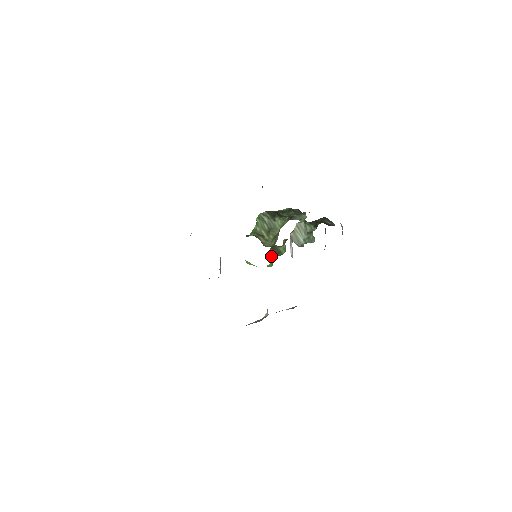
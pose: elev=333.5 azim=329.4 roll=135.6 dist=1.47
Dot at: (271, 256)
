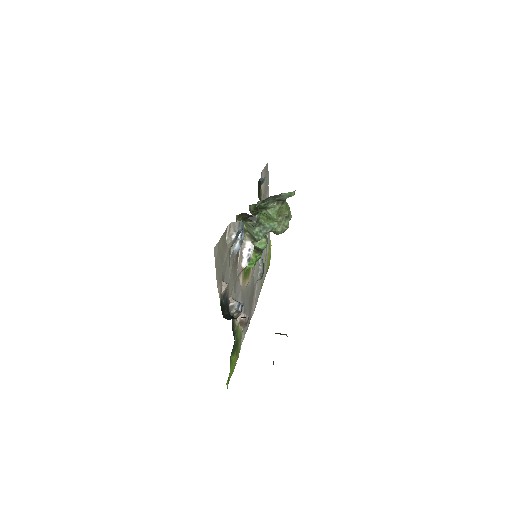
Dot at: (257, 254)
